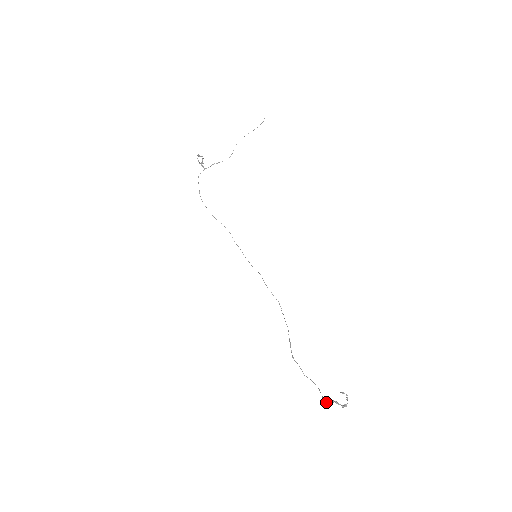
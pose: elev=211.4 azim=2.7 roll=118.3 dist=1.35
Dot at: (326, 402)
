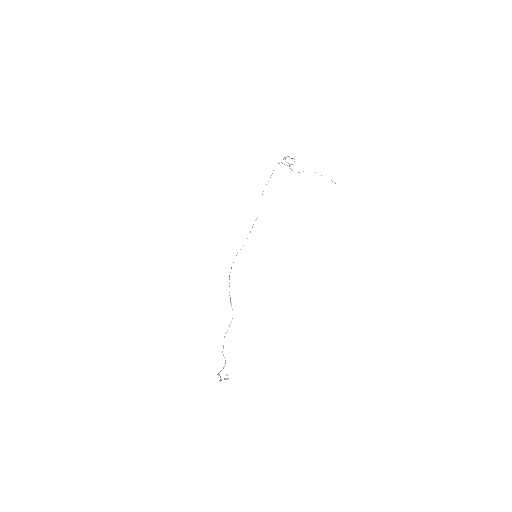
Dot at: occluded
